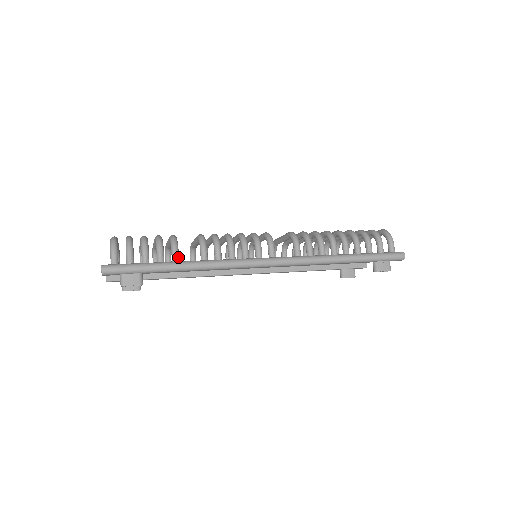
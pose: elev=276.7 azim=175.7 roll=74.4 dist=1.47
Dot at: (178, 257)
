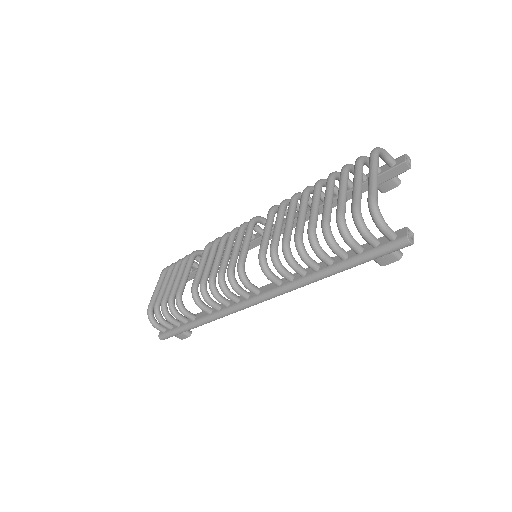
Dot at: (192, 317)
